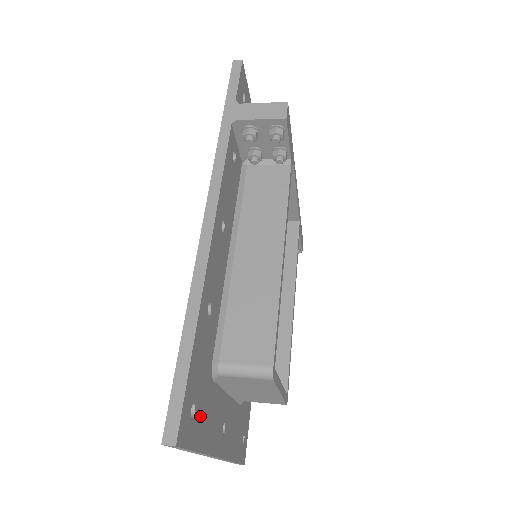
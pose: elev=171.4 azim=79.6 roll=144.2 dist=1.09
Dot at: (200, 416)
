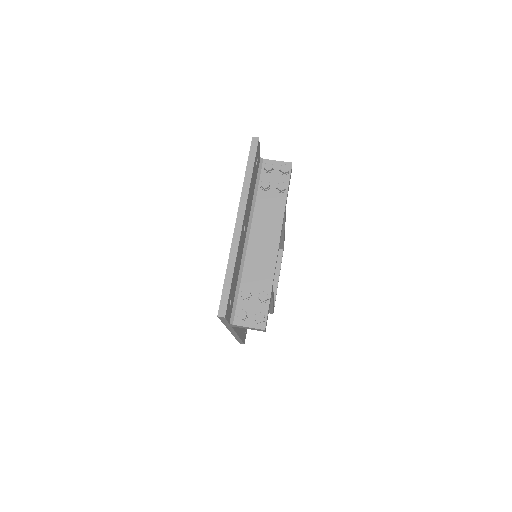
Dot at: occluded
